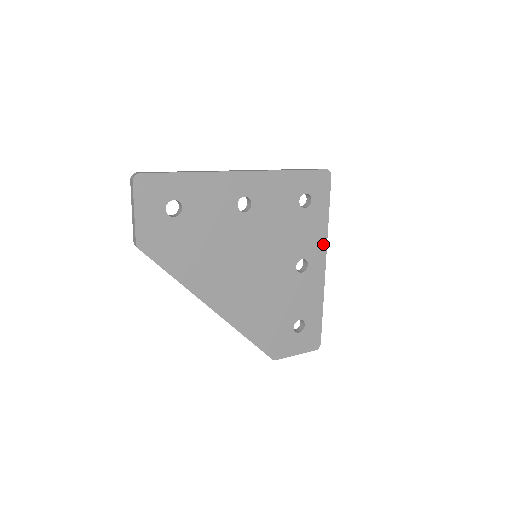
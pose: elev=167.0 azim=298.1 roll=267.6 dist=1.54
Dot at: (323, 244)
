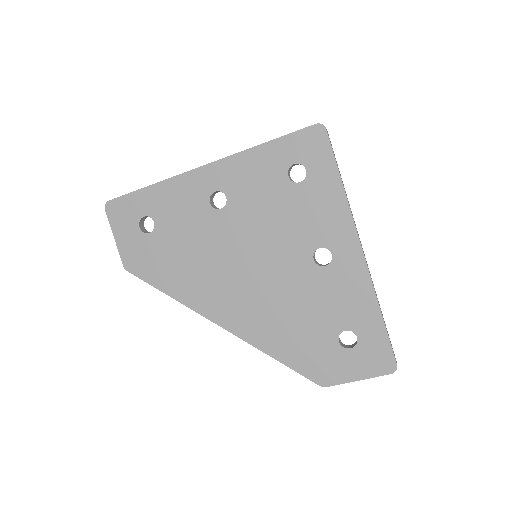
Dot at: (347, 222)
